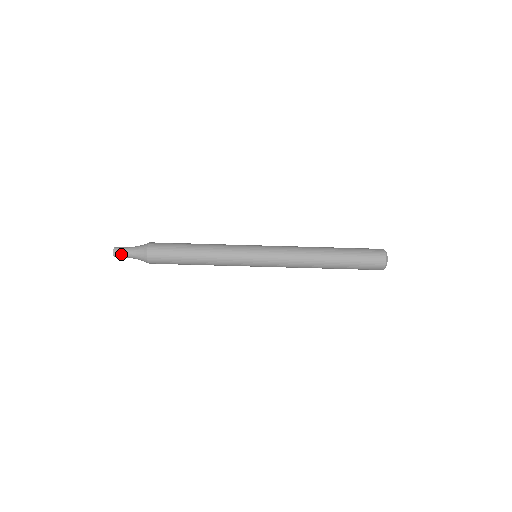
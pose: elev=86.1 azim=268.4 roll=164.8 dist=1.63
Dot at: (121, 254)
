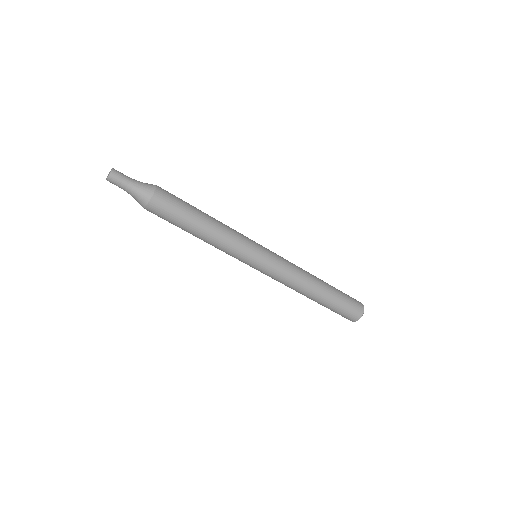
Dot at: (118, 180)
